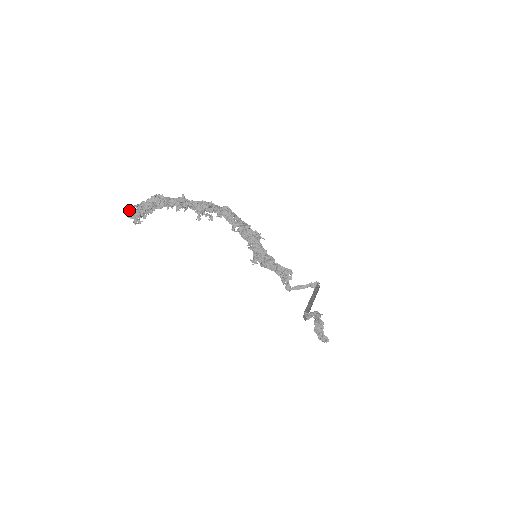
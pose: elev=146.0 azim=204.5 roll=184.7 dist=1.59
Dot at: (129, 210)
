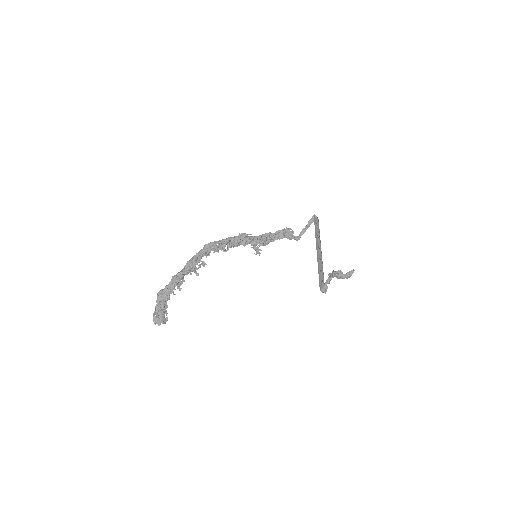
Dot at: occluded
